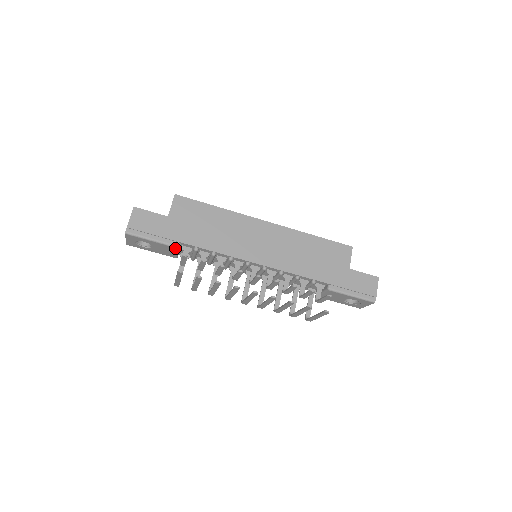
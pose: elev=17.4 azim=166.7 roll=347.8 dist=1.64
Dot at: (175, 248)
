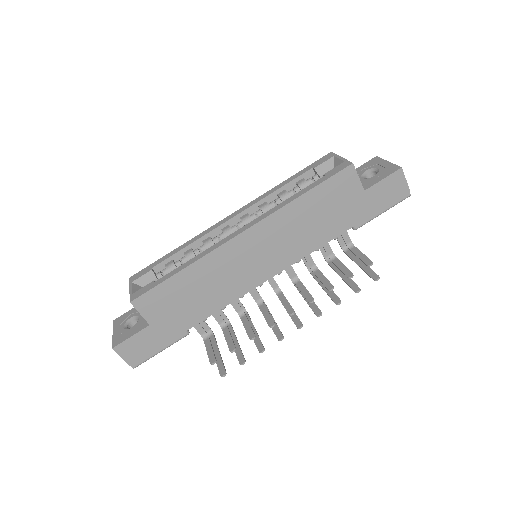
Dot at: (185, 335)
